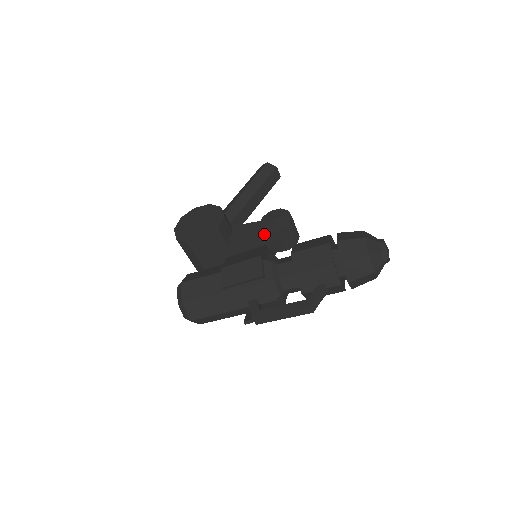
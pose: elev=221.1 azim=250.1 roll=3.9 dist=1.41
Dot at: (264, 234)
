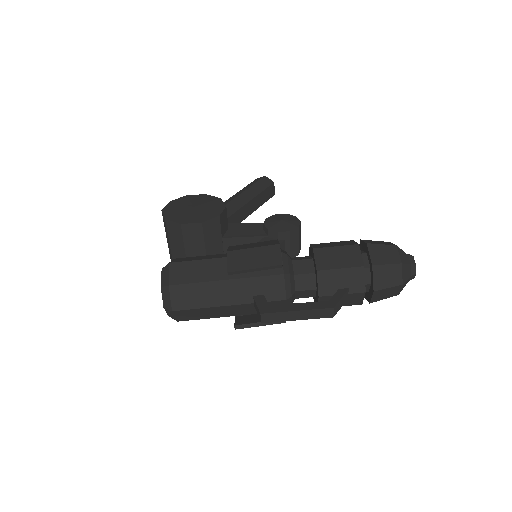
Dot at: (267, 235)
